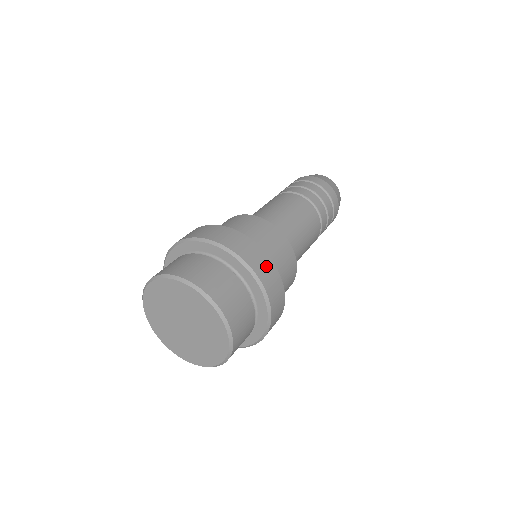
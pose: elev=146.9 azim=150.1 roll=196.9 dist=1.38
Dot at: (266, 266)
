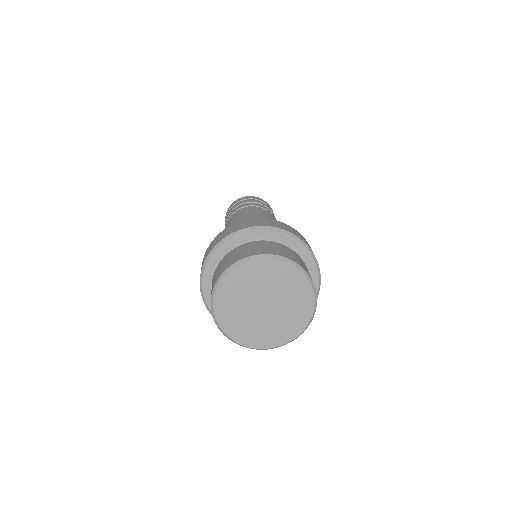
Dot at: occluded
